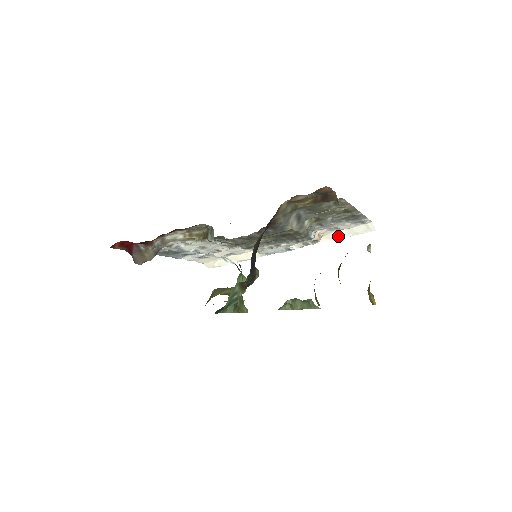
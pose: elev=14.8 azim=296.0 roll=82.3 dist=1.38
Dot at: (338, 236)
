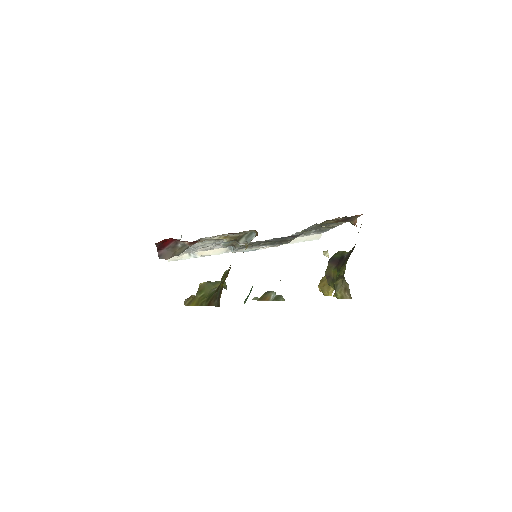
Dot at: (293, 241)
